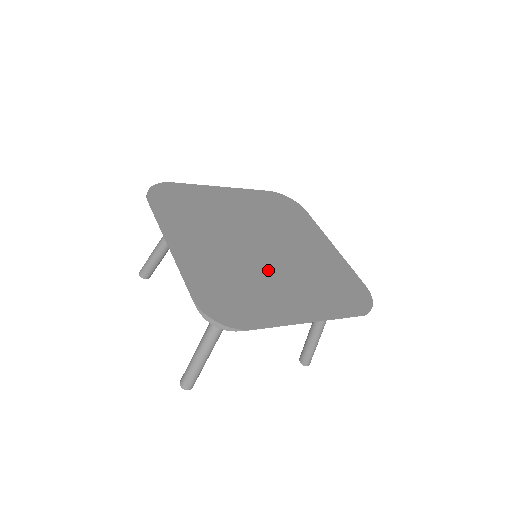
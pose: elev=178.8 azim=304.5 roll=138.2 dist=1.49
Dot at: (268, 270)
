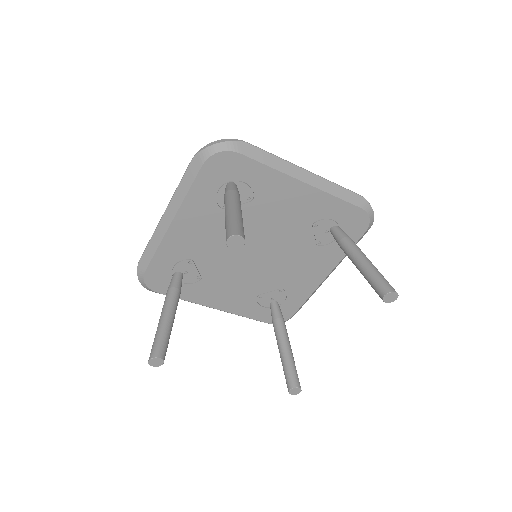
Dot at: occluded
